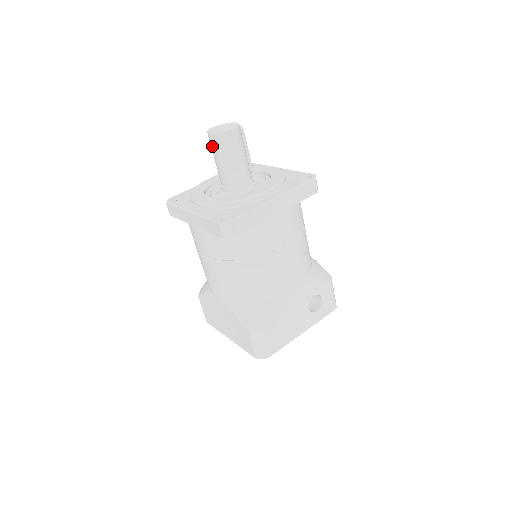
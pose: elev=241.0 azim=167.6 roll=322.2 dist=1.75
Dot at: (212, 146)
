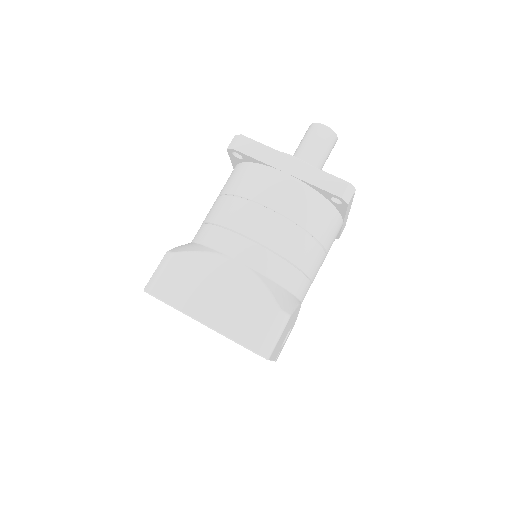
Dot at: (317, 134)
